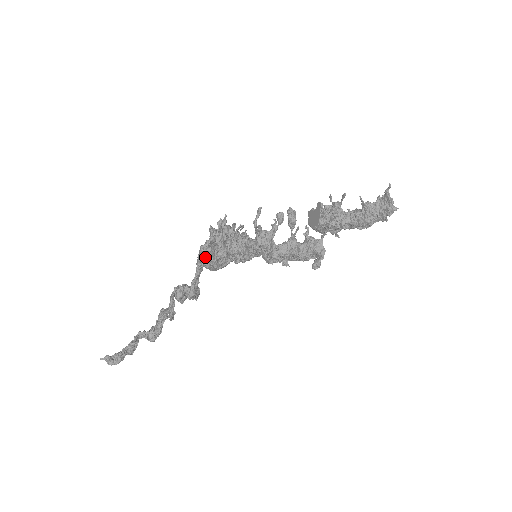
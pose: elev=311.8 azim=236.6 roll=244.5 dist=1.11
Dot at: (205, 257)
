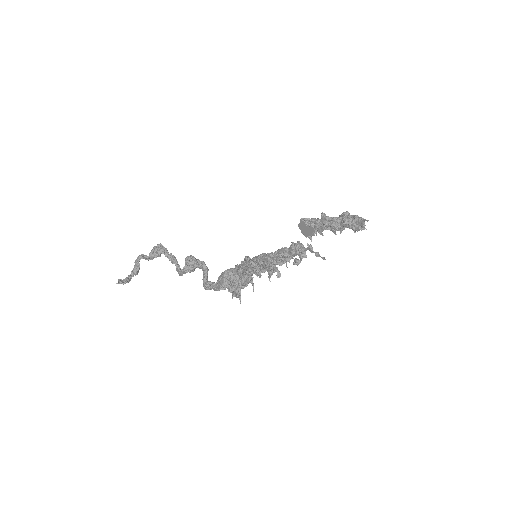
Dot at: (229, 288)
